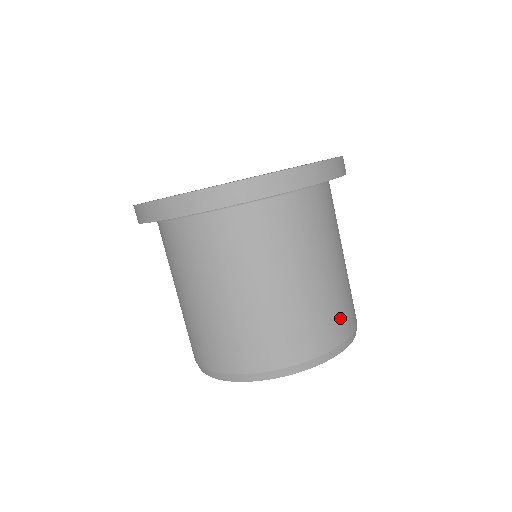
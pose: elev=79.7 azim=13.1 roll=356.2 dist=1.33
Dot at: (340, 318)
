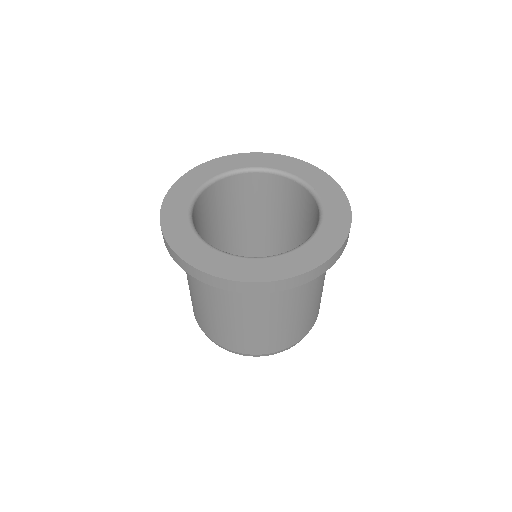
Dot at: occluded
